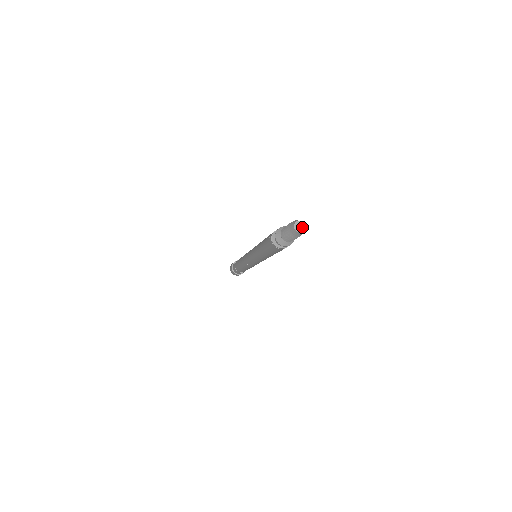
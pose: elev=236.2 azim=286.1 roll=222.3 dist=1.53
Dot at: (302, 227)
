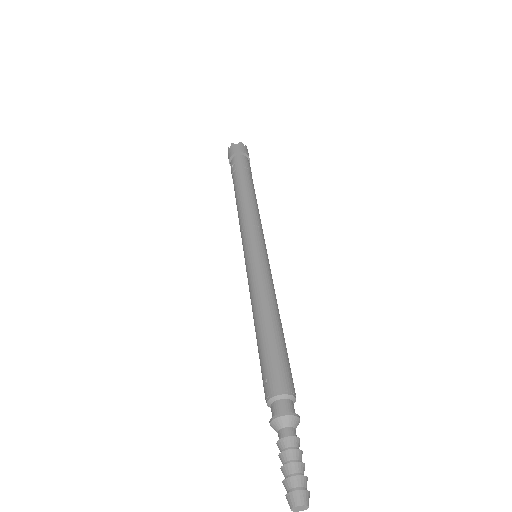
Dot at: (303, 509)
